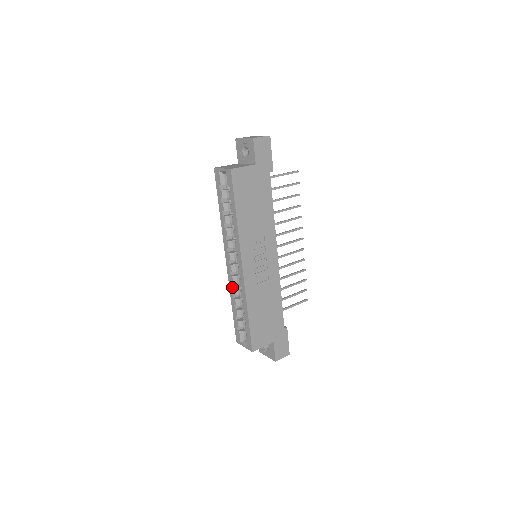
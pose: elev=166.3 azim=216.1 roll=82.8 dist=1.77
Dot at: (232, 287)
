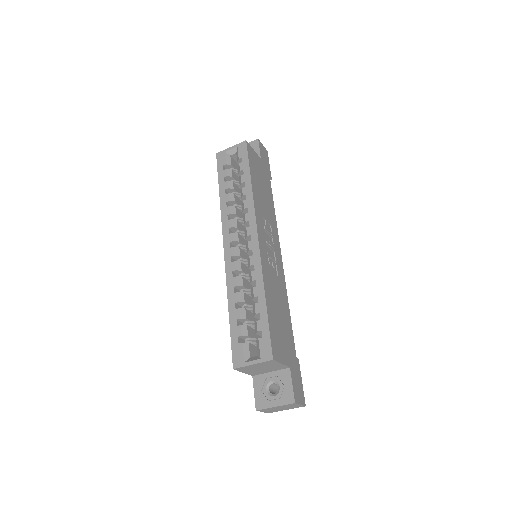
Dot at: (233, 277)
